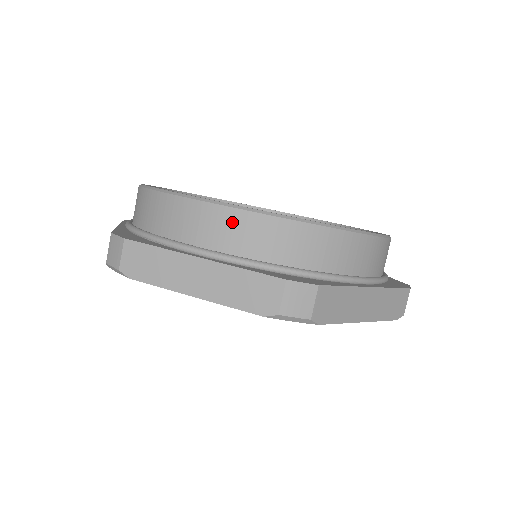
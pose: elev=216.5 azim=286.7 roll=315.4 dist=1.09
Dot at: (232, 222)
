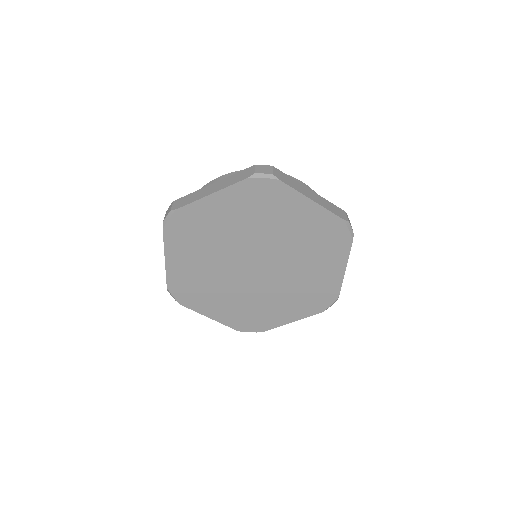
Dot at: occluded
